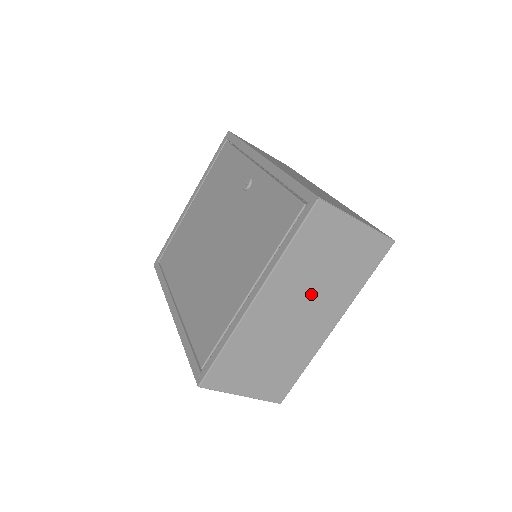
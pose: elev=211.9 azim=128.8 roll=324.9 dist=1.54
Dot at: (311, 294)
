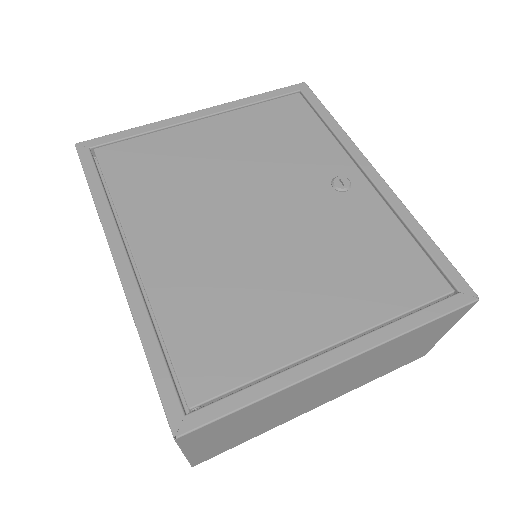
Dot at: (357, 374)
